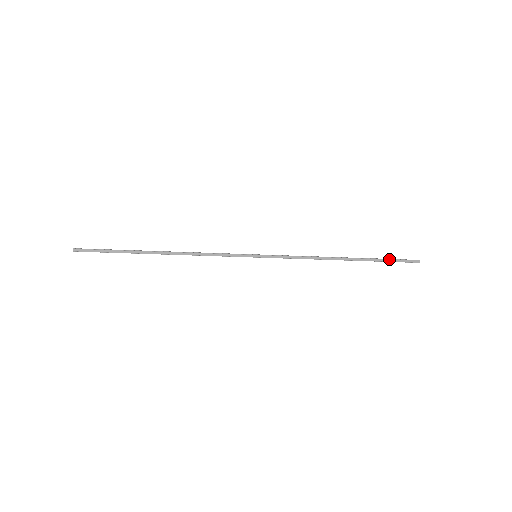
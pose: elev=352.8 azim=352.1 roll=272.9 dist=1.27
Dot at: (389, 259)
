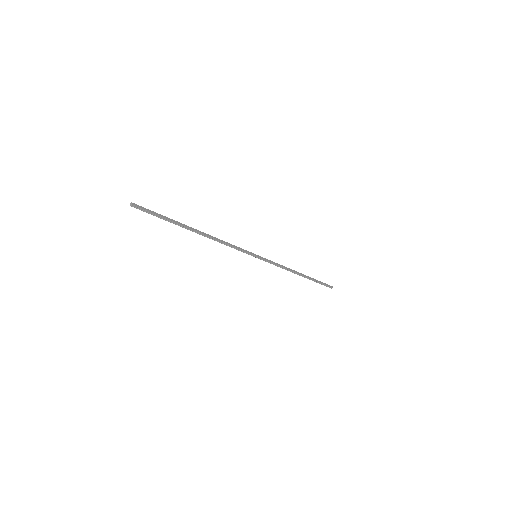
Dot at: (320, 281)
